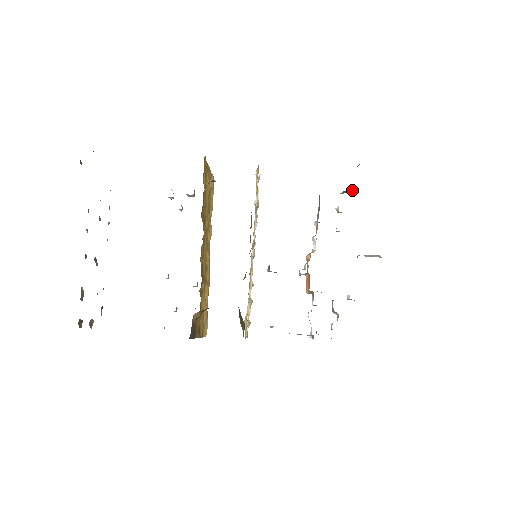
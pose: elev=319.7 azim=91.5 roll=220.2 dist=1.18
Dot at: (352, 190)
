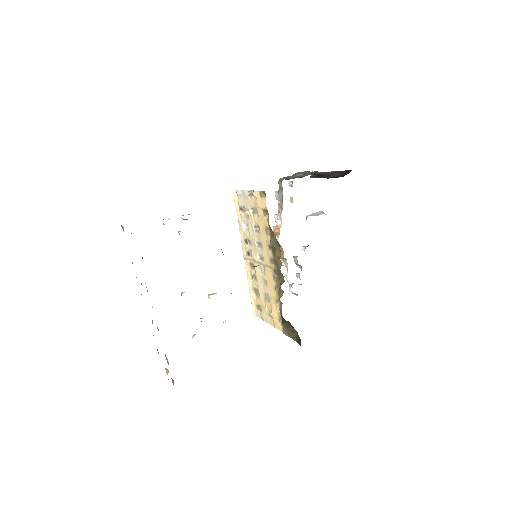
Dot at: occluded
